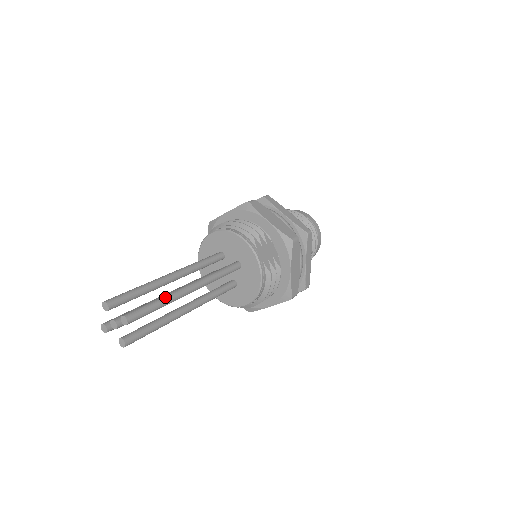
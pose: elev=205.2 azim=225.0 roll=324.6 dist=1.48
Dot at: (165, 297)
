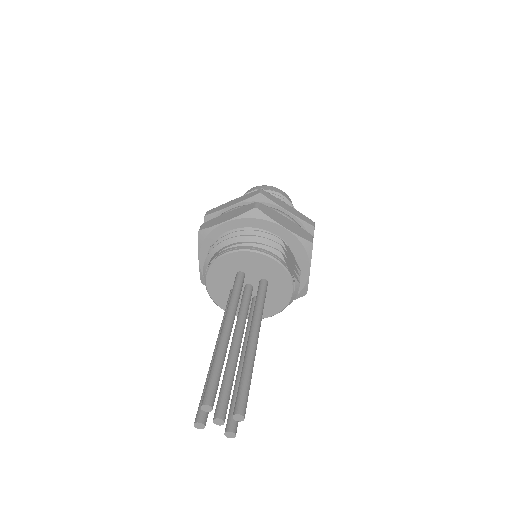
Dot at: (250, 365)
